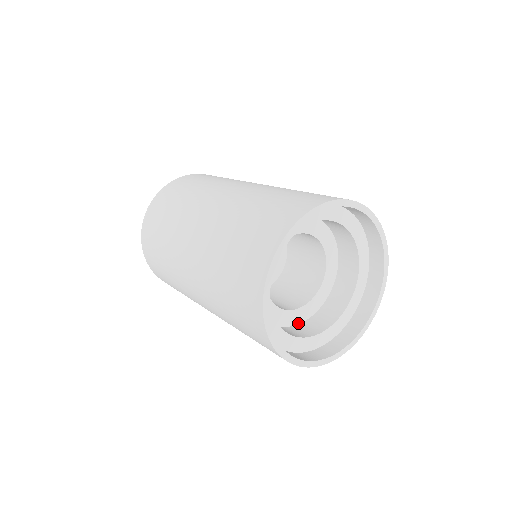
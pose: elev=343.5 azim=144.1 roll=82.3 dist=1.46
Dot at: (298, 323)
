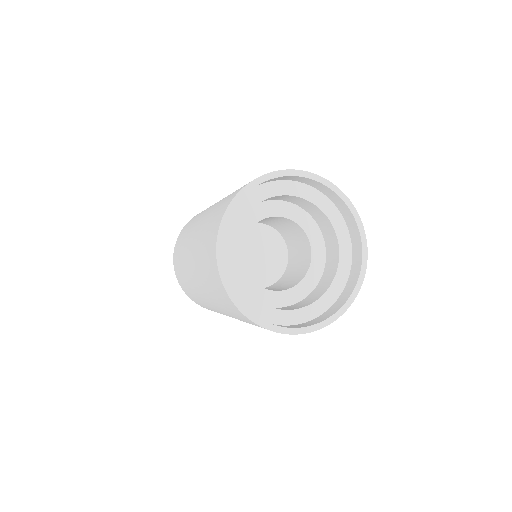
Dot at: occluded
